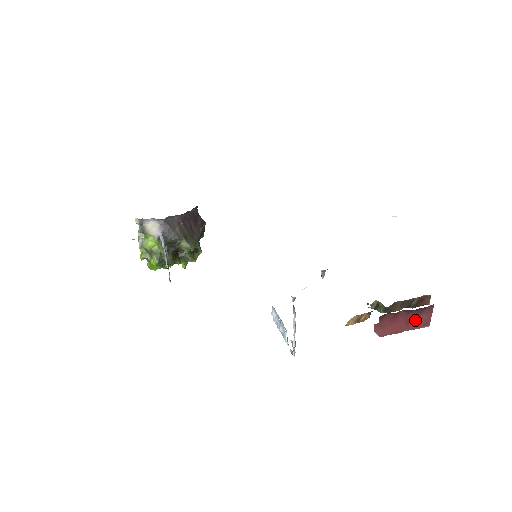
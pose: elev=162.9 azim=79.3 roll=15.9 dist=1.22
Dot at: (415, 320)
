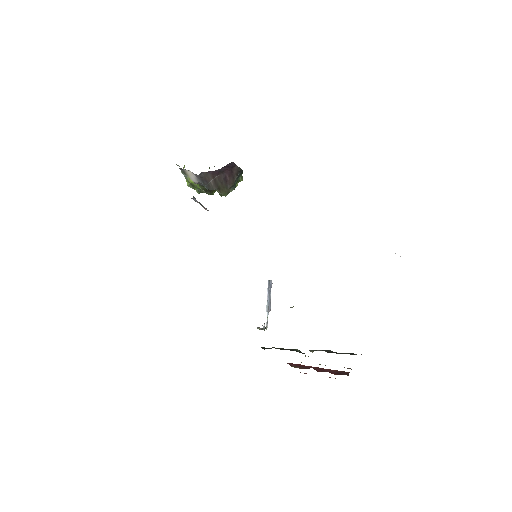
Dot at: occluded
